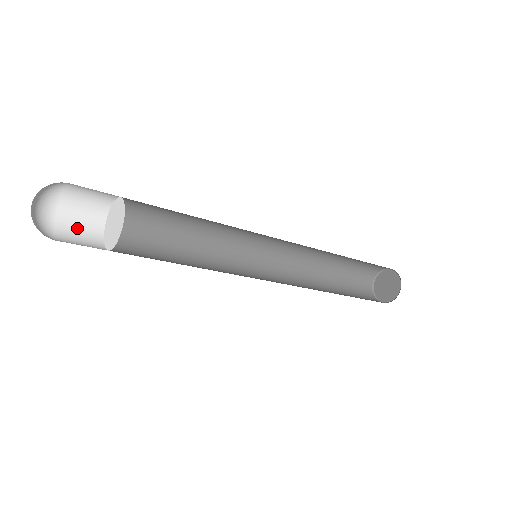
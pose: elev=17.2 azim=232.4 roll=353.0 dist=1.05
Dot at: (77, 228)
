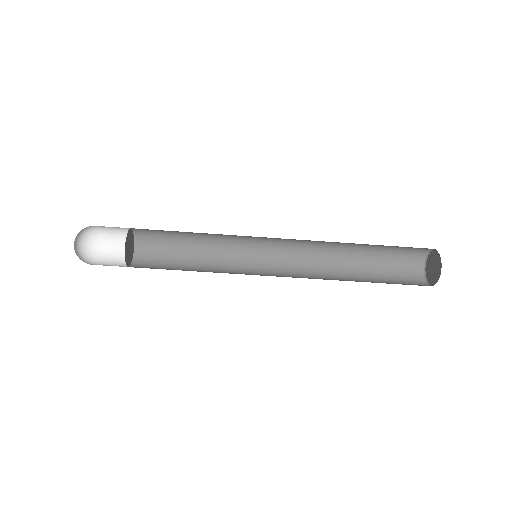
Dot at: occluded
